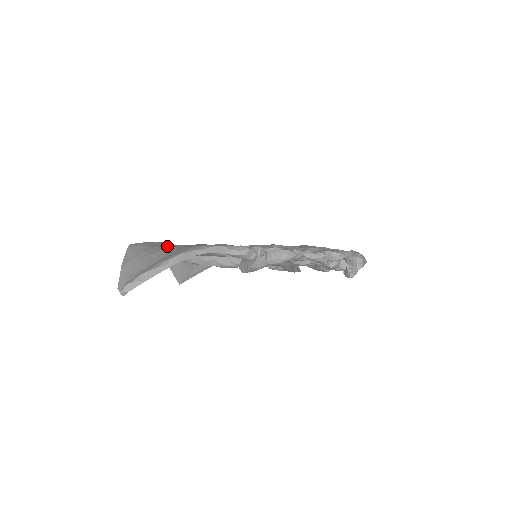
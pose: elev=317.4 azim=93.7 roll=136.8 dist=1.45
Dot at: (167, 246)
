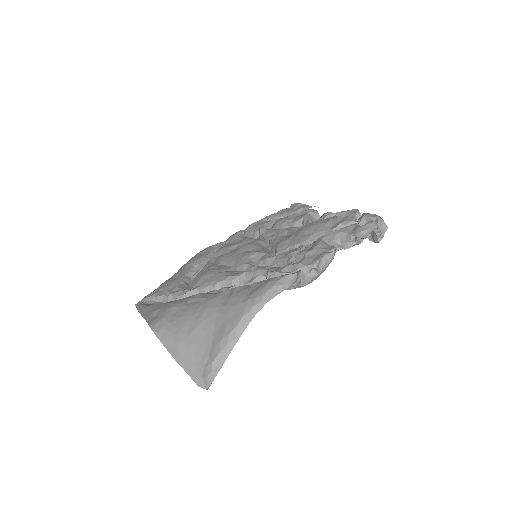
Dot at: (196, 309)
